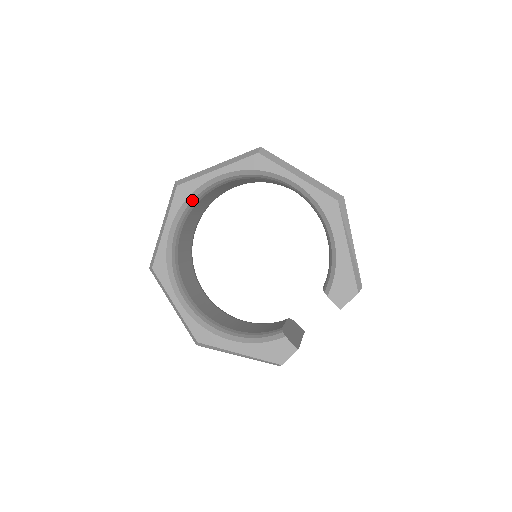
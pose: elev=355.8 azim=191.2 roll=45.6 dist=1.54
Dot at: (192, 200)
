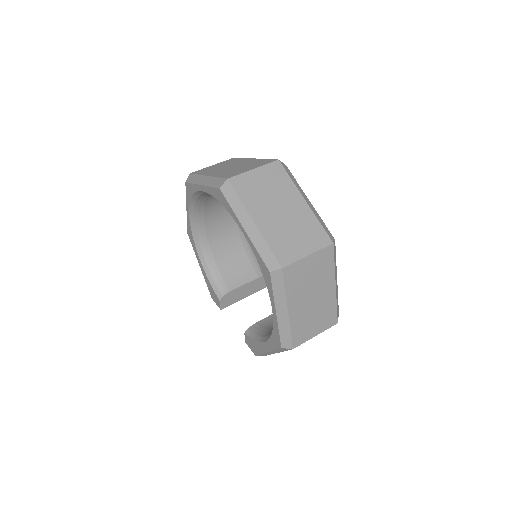
Dot at: occluded
